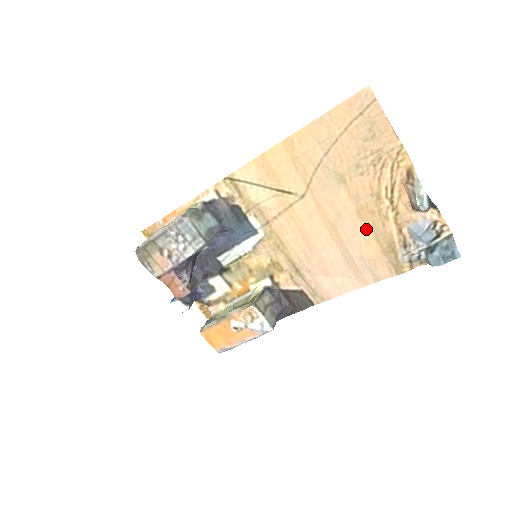
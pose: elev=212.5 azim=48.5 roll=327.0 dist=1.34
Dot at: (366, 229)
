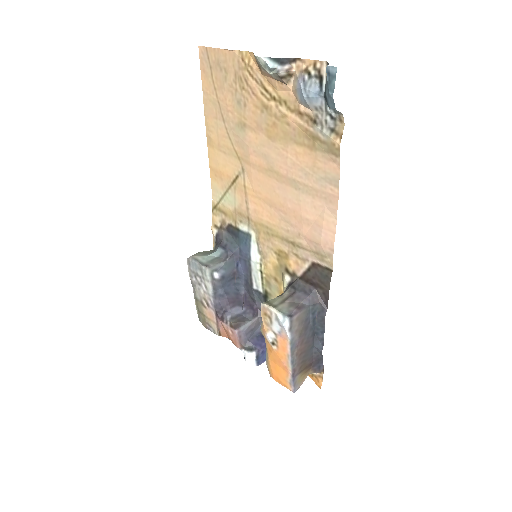
Dot at: (285, 144)
